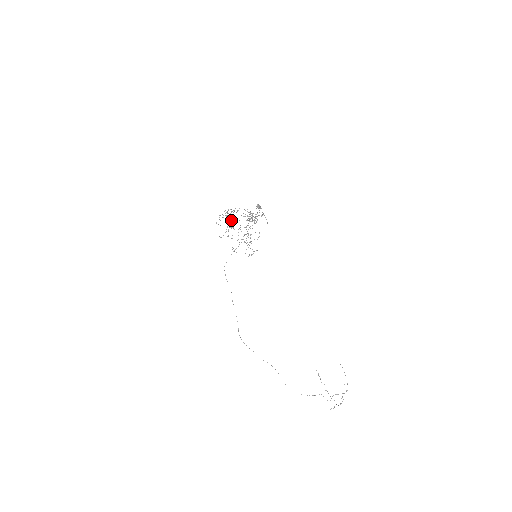
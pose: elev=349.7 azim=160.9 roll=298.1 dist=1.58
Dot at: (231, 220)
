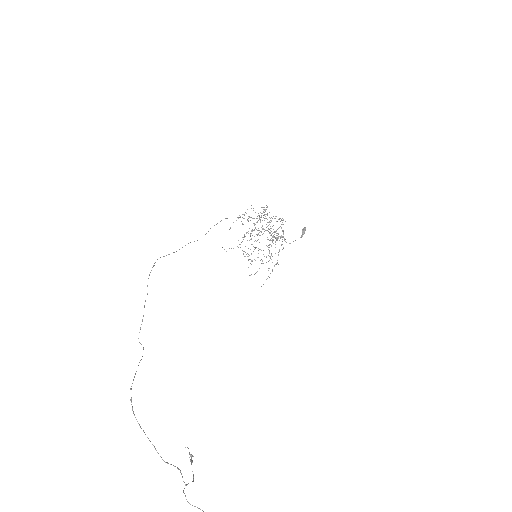
Dot at: occluded
